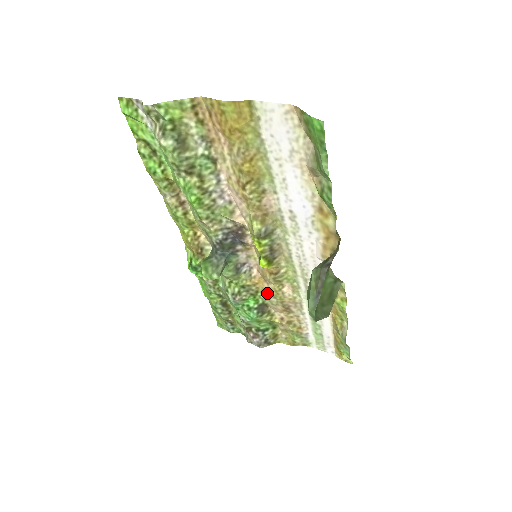
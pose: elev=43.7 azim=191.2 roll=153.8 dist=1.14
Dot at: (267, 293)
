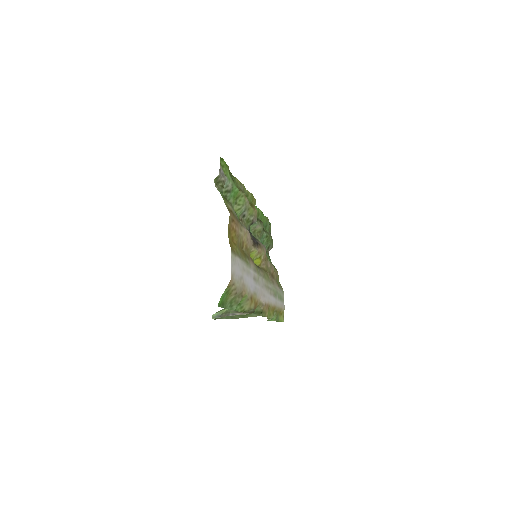
Dot at: (267, 262)
